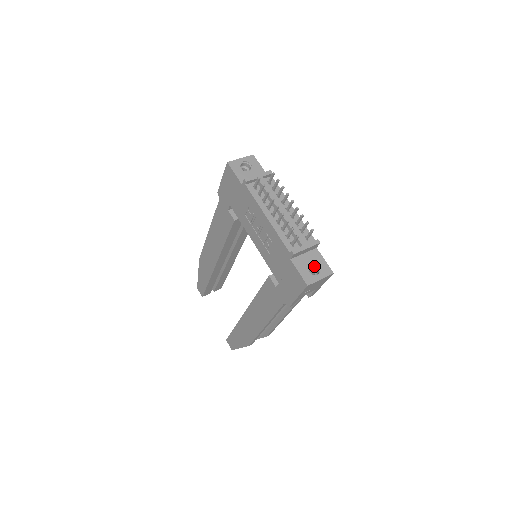
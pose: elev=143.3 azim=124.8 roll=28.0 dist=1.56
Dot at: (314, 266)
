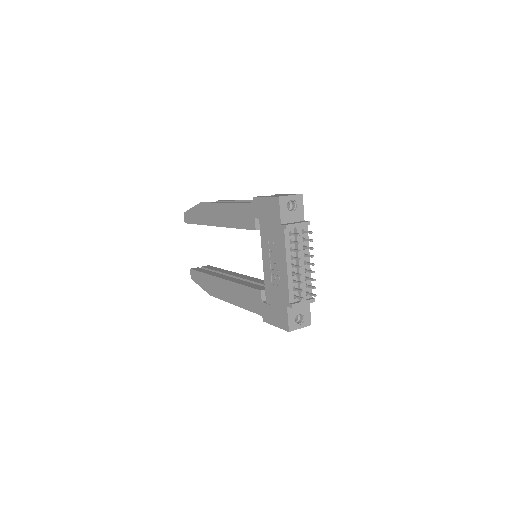
Dot at: (300, 314)
